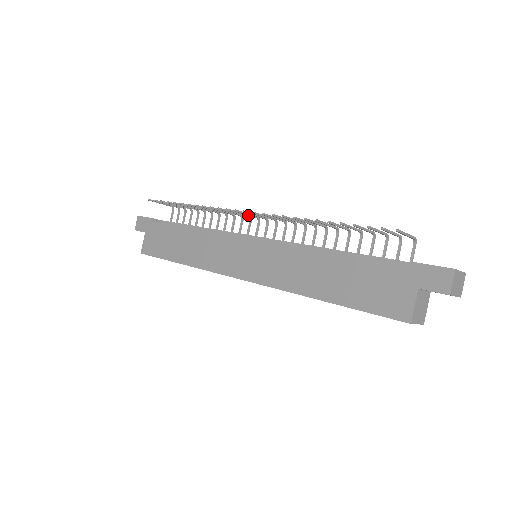
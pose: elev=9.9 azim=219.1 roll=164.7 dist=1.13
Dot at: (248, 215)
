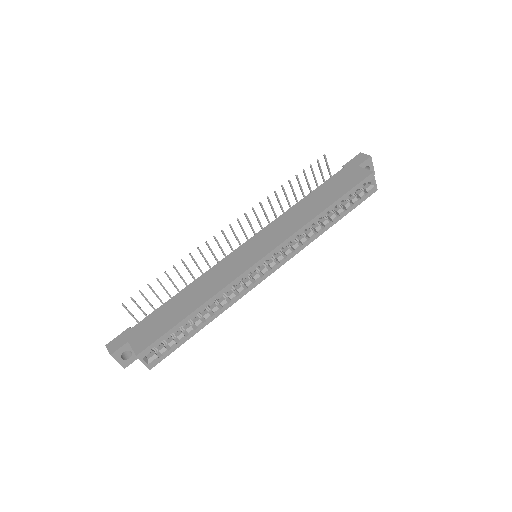
Dot at: (229, 242)
